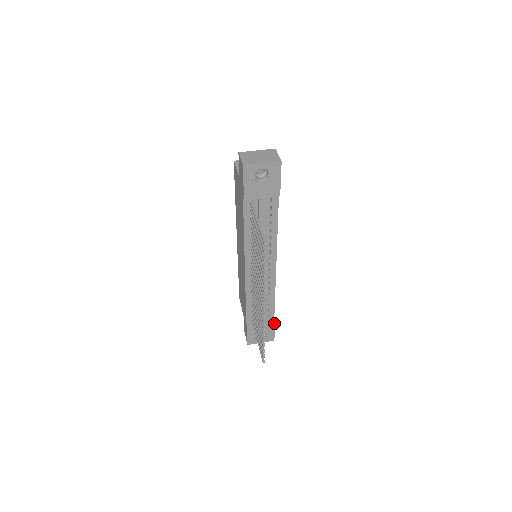
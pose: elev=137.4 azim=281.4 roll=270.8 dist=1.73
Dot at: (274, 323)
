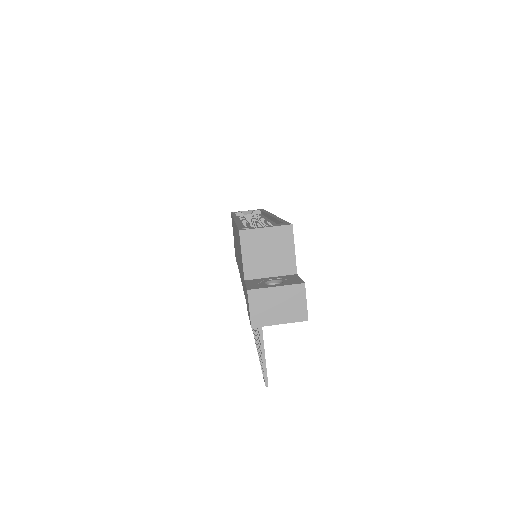
Dot at: occluded
